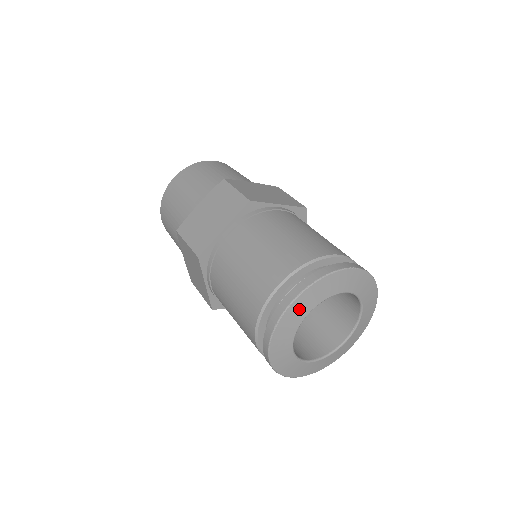
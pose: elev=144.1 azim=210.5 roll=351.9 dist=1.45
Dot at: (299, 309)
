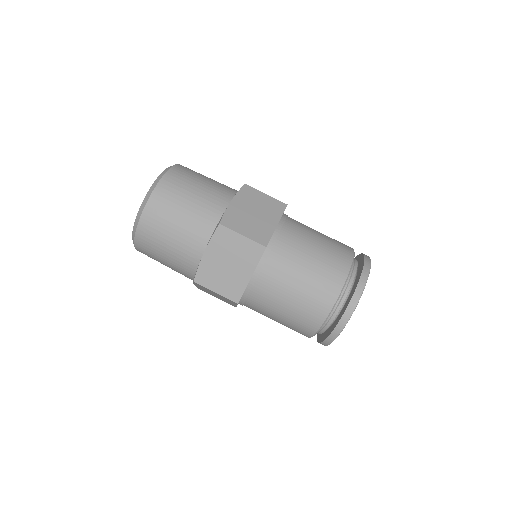
Dot at: occluded
